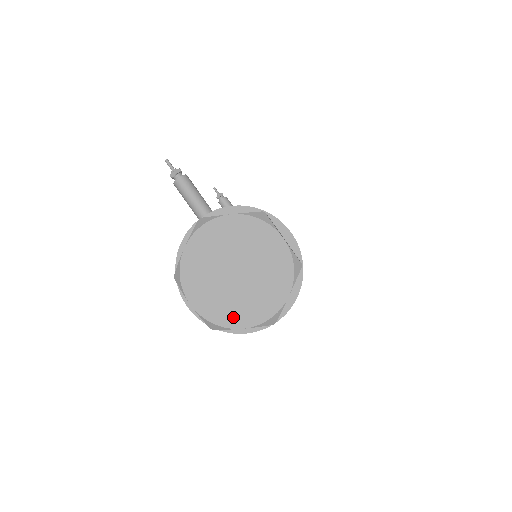
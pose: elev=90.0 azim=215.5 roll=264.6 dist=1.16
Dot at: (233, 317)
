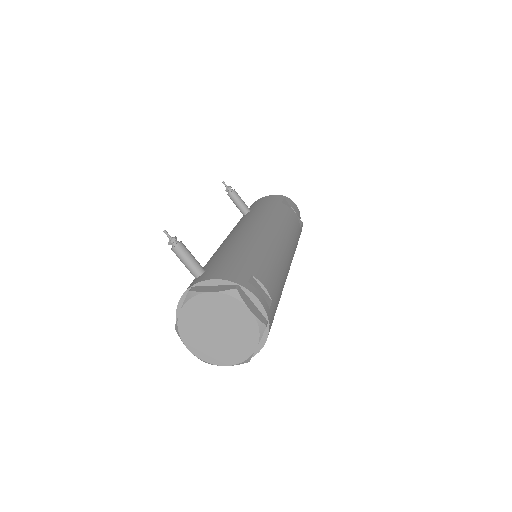
Dot at: (218, 358)
